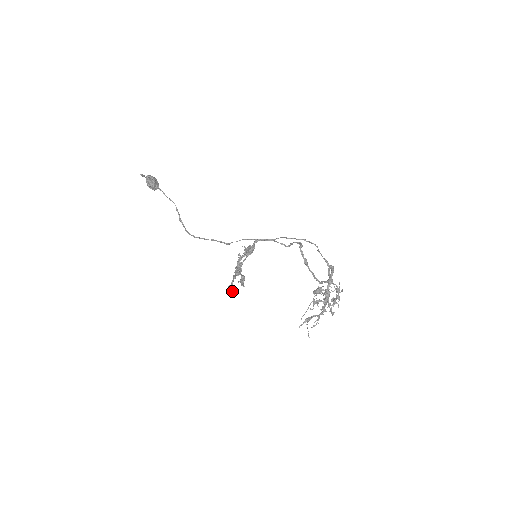
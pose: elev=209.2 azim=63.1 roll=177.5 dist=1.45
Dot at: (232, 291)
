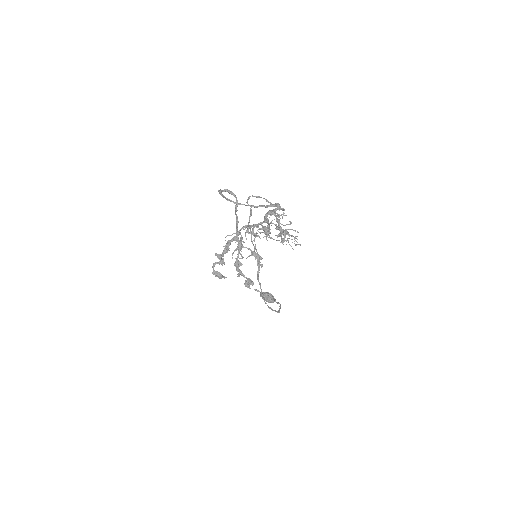
Dot at: (216, 276)
